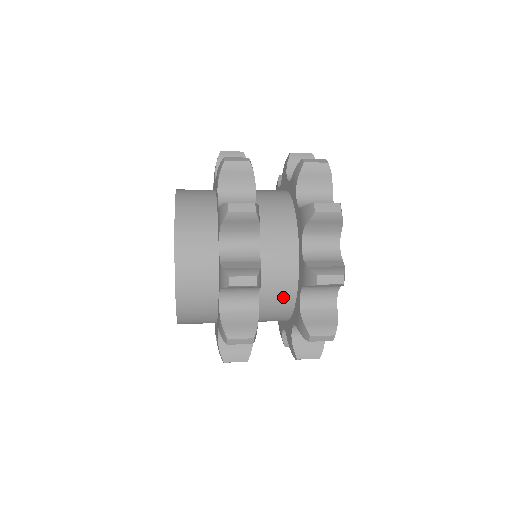
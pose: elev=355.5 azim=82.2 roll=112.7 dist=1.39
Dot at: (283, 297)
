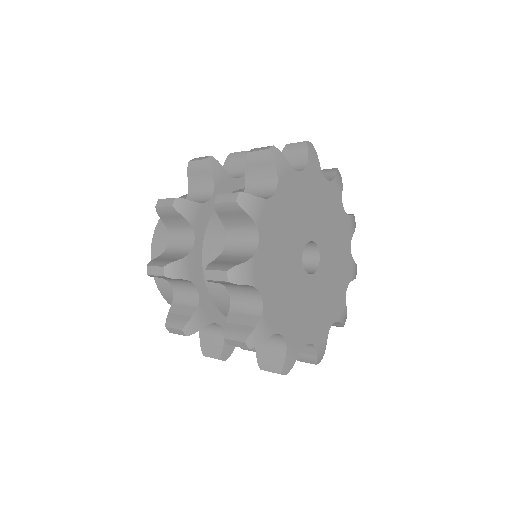
Dot at: occluded
